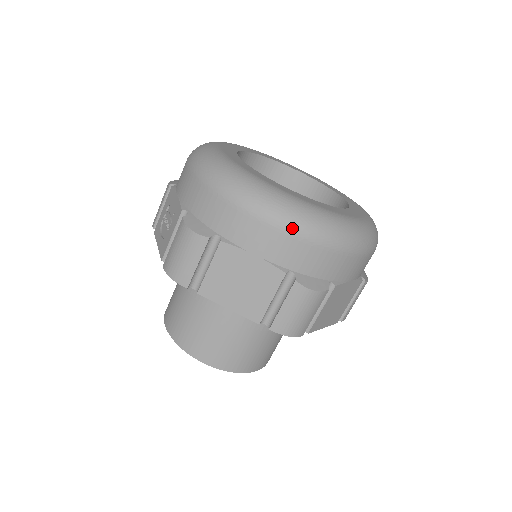
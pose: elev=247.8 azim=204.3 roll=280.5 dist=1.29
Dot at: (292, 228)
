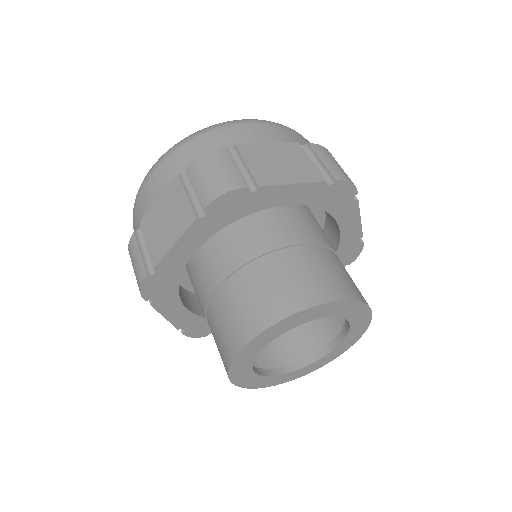
Dot at: (162, 159)
